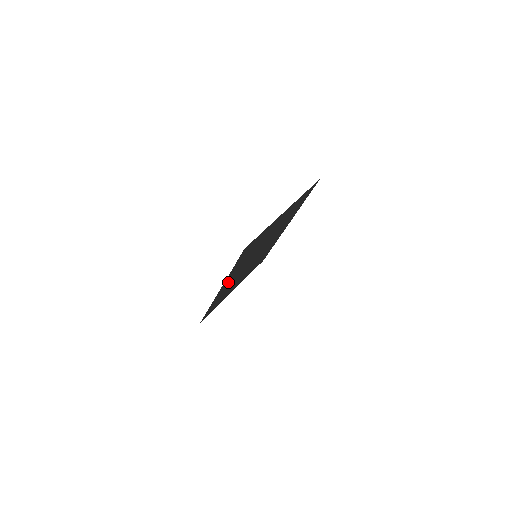
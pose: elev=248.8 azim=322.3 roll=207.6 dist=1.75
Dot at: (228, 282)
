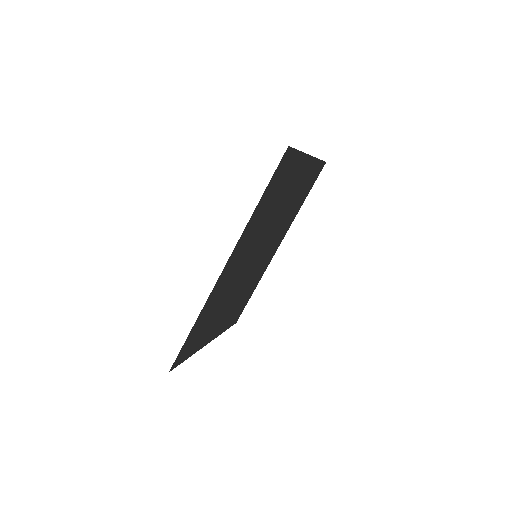
Dot at: (232, 264)
